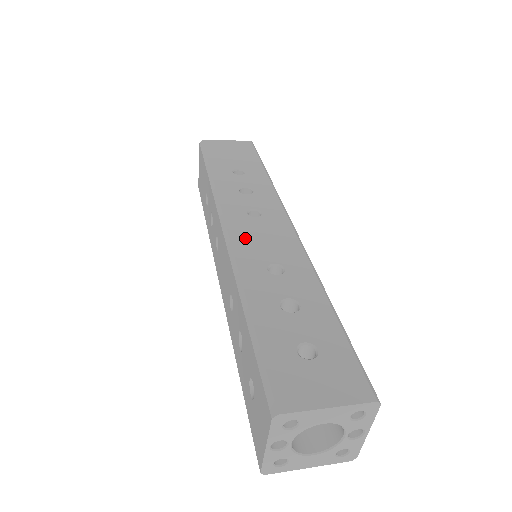
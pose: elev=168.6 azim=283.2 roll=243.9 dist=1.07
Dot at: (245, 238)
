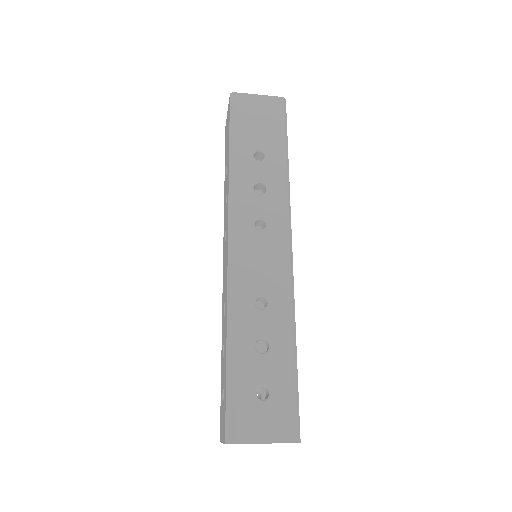
Dot at: (245, 260)
